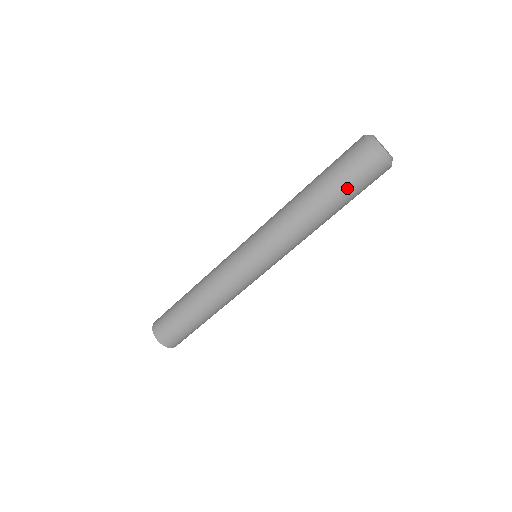
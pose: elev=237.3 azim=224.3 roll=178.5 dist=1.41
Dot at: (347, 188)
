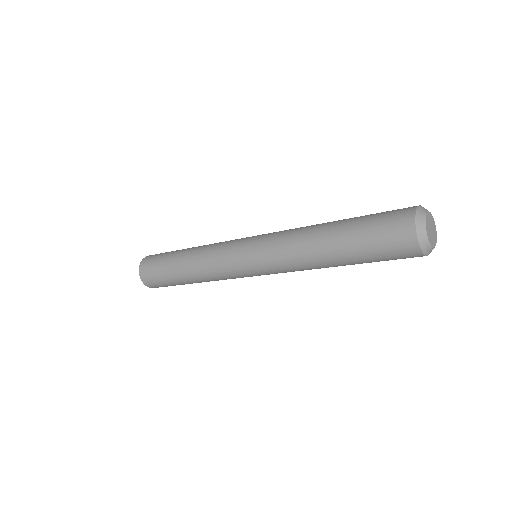
Dot at: (373, 260)
